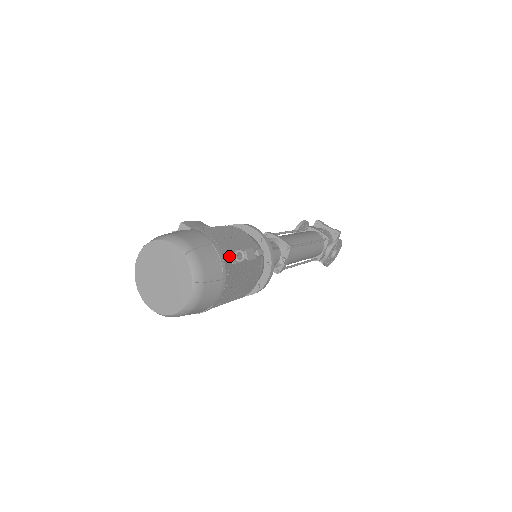
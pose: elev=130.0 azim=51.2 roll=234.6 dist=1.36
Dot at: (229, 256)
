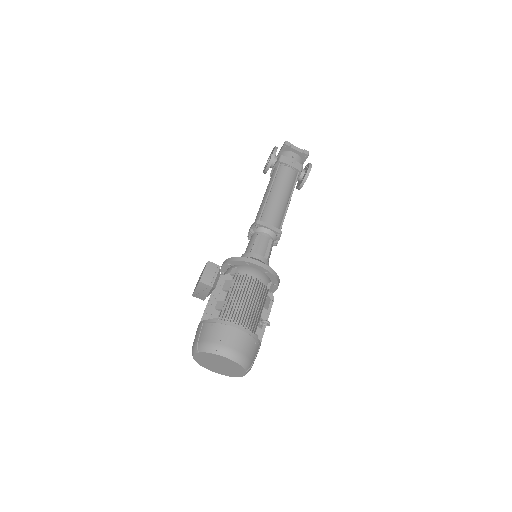
Dot at: (258, 326)
